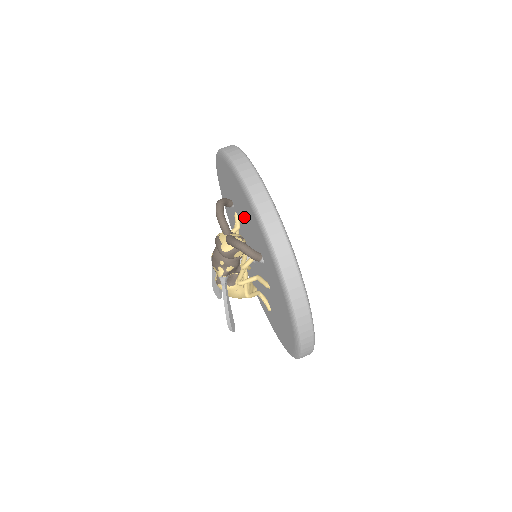
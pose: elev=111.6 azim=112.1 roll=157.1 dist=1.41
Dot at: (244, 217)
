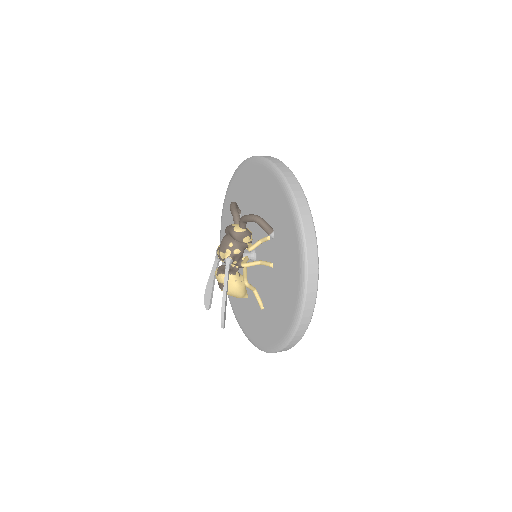
Dot at: (257, 207)
